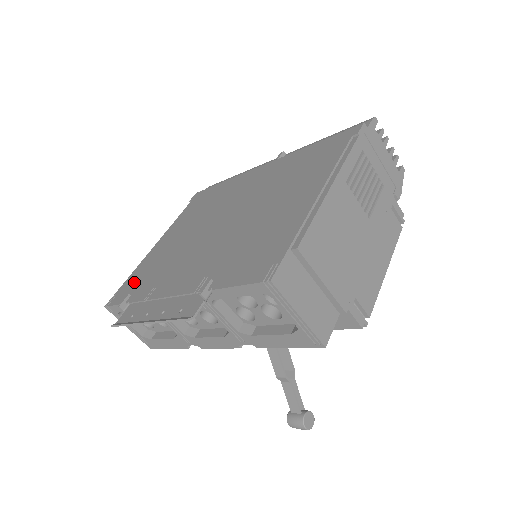
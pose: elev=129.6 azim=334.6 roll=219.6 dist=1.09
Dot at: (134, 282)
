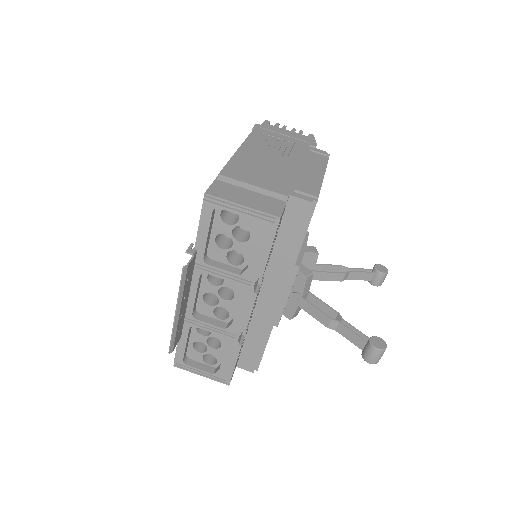
Dot at: occluded
